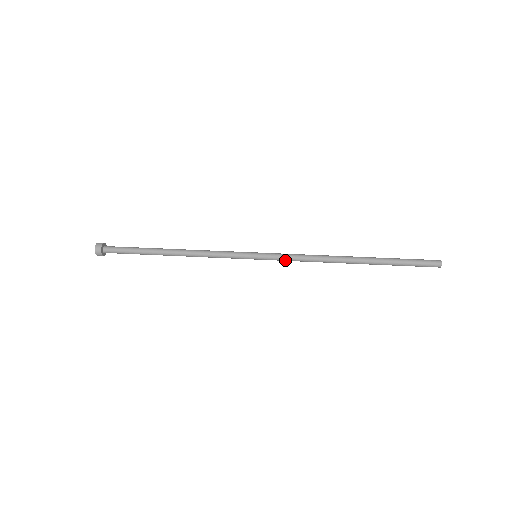
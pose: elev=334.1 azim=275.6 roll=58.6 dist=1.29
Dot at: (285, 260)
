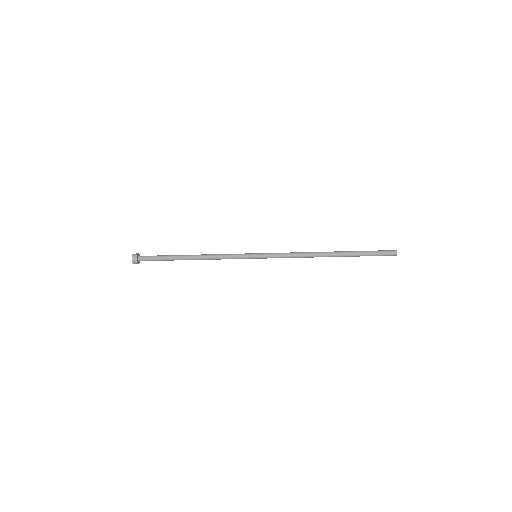
Dot at: occluded
